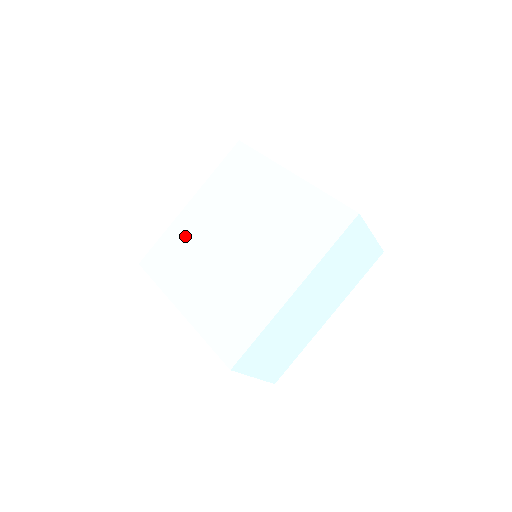
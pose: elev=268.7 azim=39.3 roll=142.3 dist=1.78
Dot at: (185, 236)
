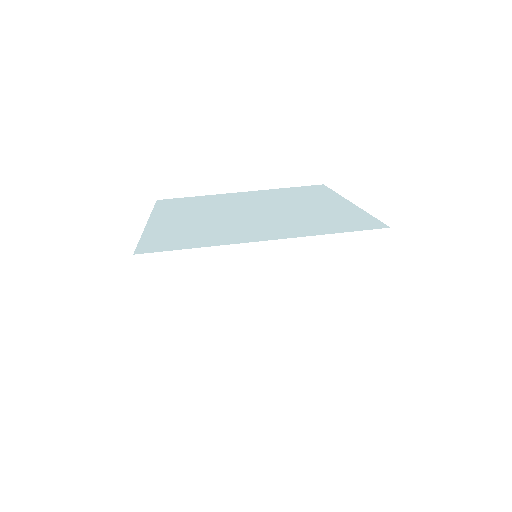
Dot at: (214, 200)
